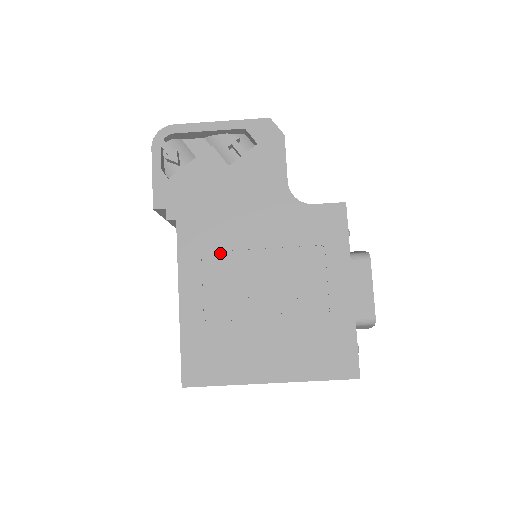
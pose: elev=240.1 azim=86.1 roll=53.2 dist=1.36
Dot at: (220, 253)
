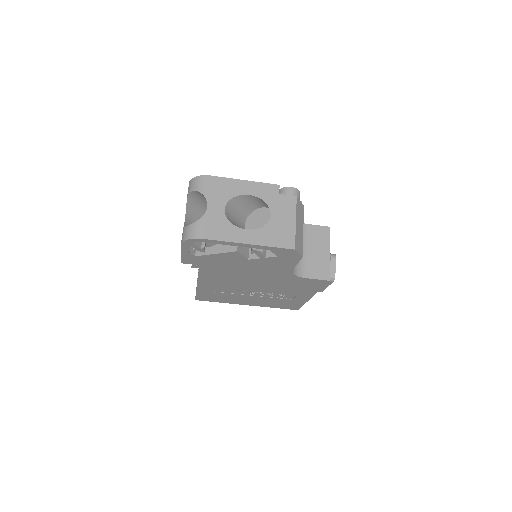
Dot at: (230, 280)
